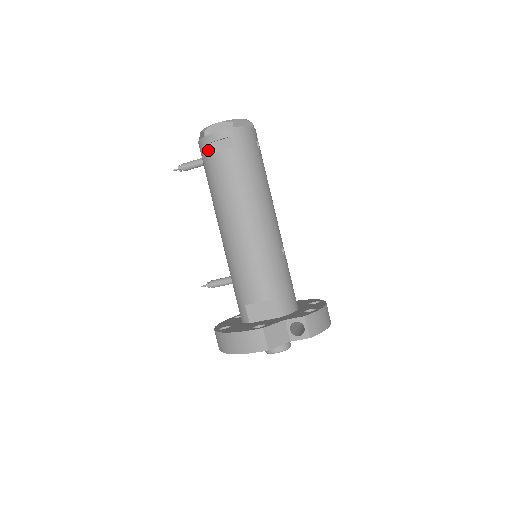
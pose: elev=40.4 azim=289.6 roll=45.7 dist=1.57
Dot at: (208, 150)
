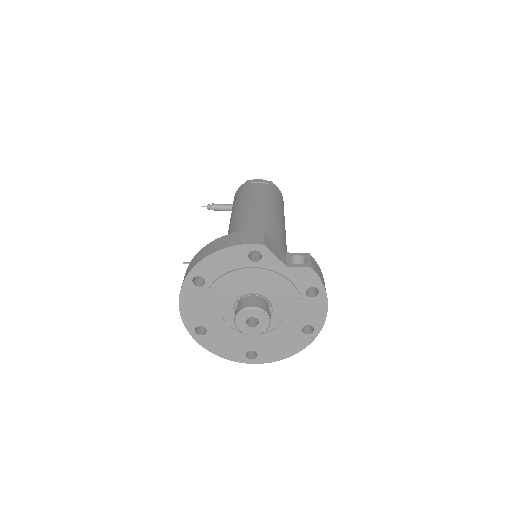
Dot at: (246, 186)
